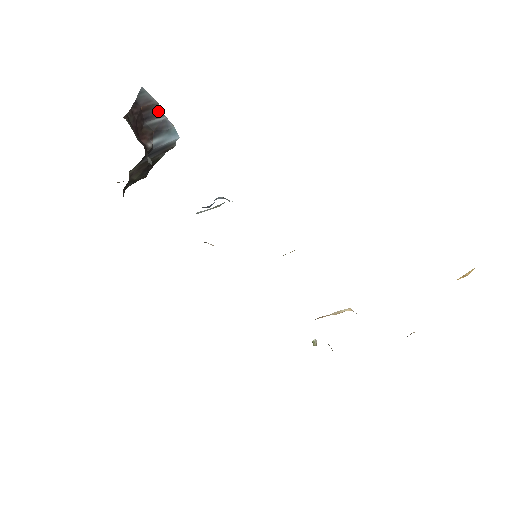
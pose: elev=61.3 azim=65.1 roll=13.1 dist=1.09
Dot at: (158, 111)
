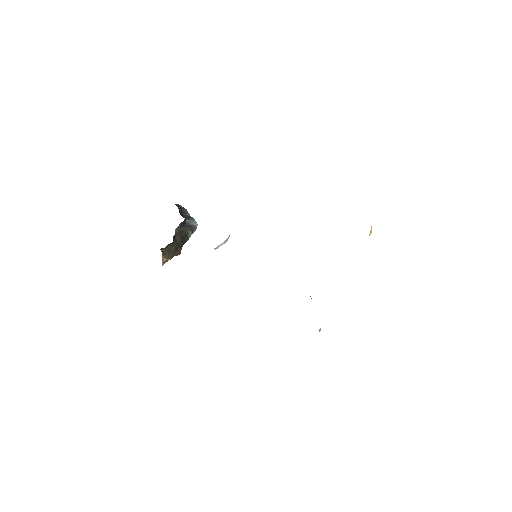
Dot at: (186, 212)
